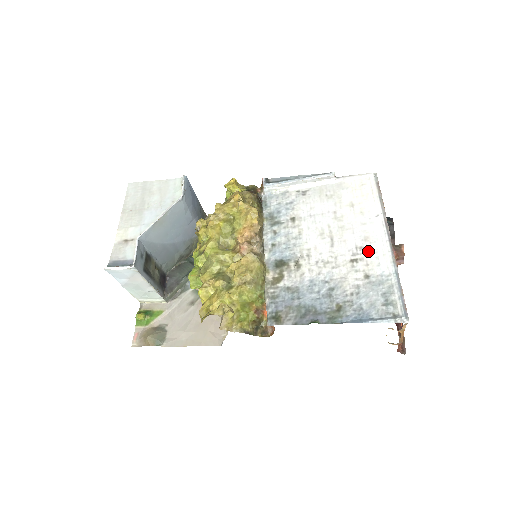
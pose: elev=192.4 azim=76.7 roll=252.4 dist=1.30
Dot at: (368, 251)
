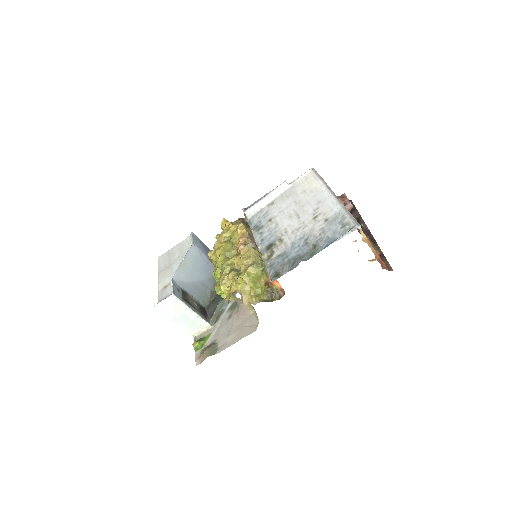
Dot at: (322, 207)
